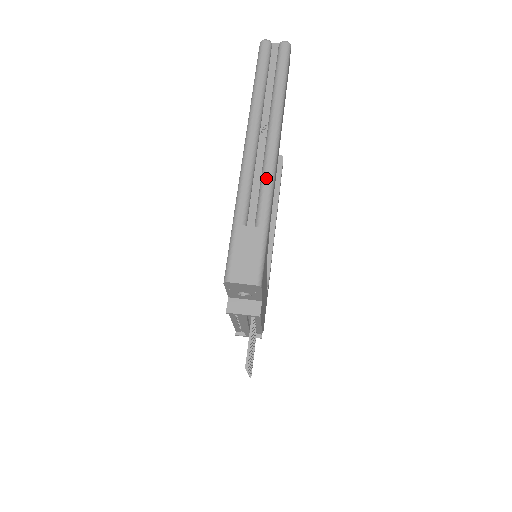
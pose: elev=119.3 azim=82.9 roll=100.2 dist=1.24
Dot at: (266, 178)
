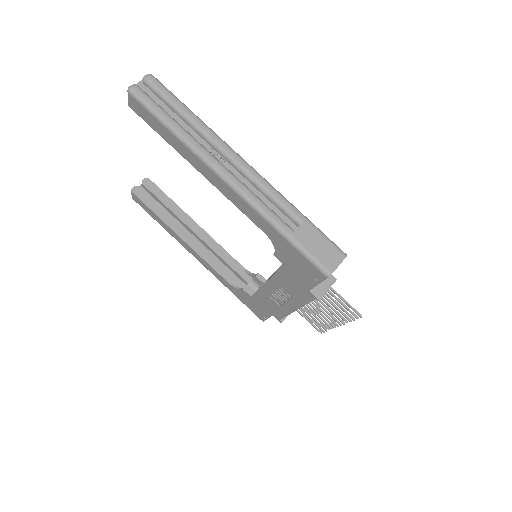
Dot at: (266, 187)
